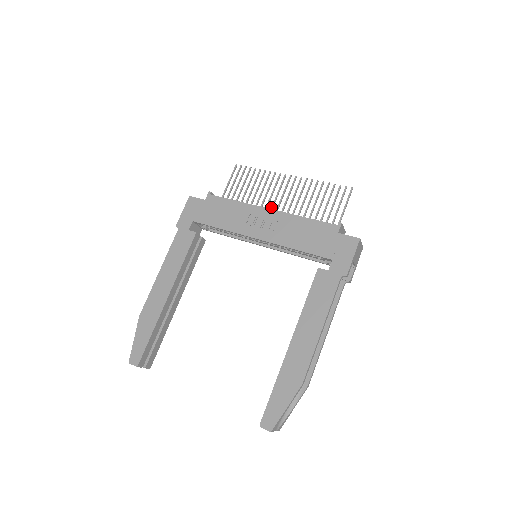
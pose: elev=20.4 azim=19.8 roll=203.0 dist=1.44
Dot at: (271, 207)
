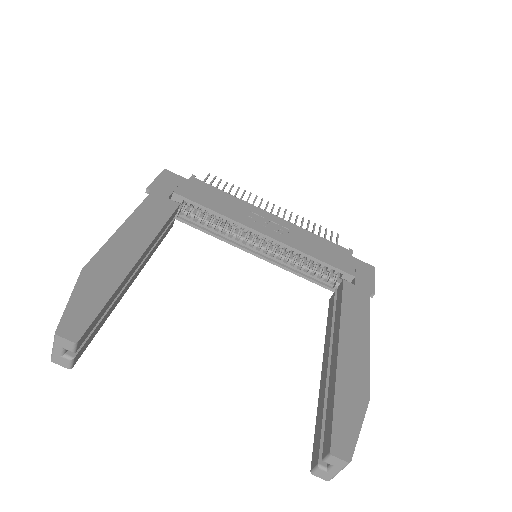
Dot at: occluded
